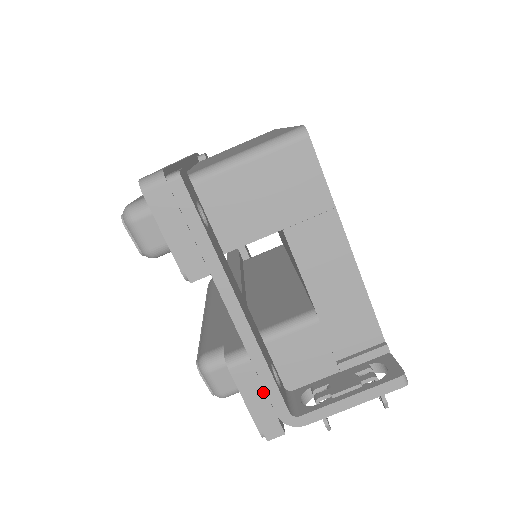
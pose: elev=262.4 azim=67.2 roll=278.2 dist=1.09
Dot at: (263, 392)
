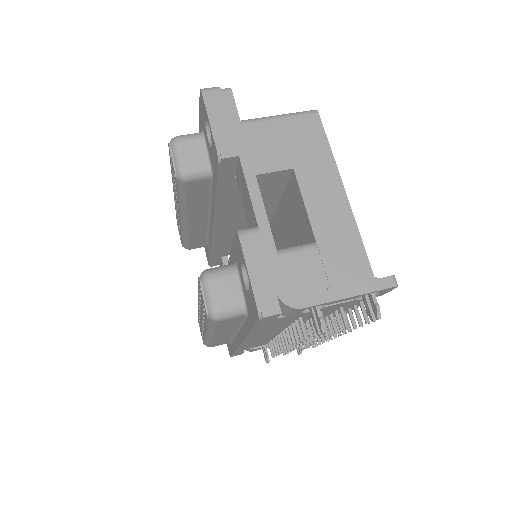
Dot at: (266, 264)
